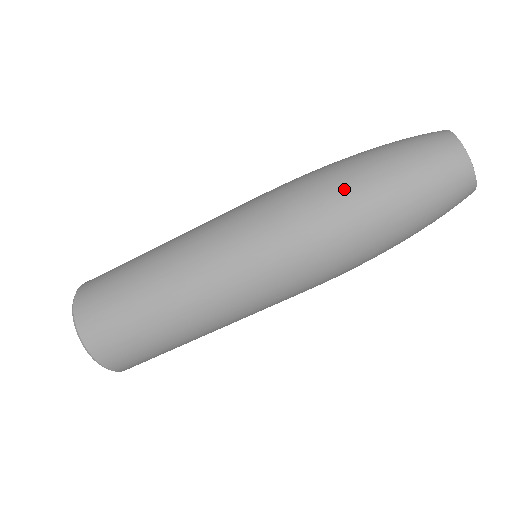
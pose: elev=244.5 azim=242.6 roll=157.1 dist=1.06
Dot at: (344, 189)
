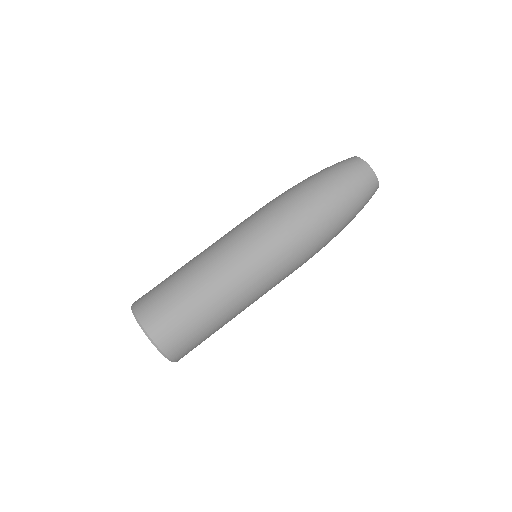
Dot at: occluded
